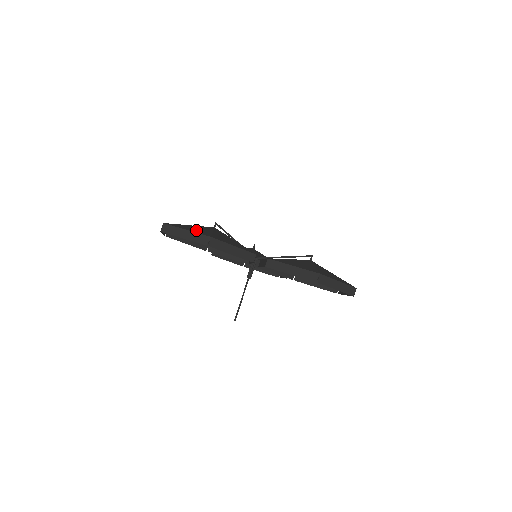
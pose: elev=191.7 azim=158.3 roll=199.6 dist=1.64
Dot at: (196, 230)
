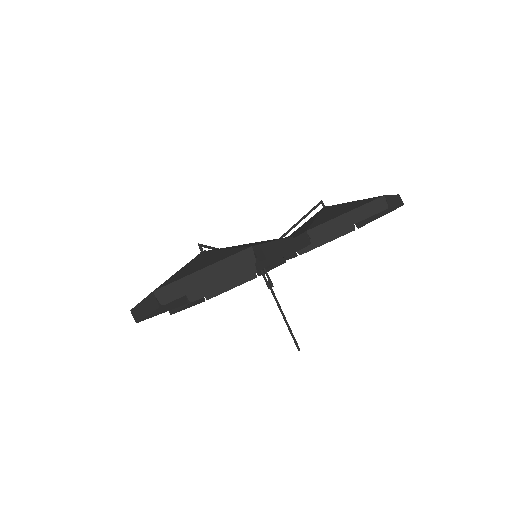
Dot at: (210, 261)
